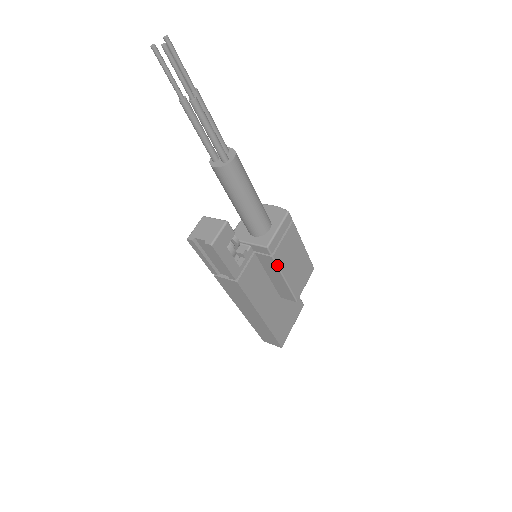
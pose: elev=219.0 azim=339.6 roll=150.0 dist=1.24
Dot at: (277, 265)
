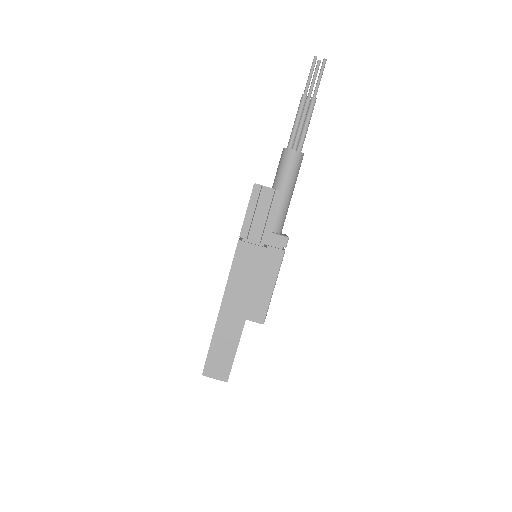
Dot at: (281, 263)
